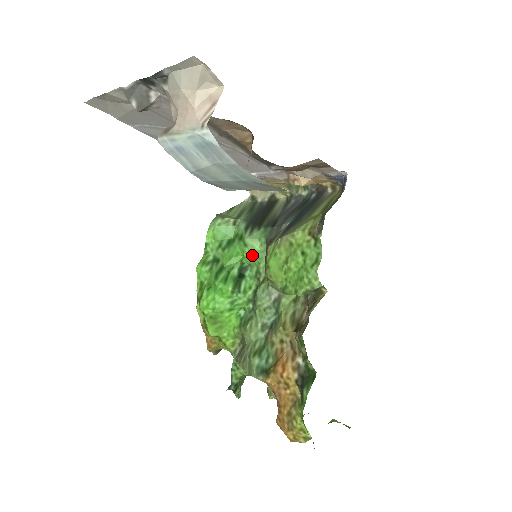
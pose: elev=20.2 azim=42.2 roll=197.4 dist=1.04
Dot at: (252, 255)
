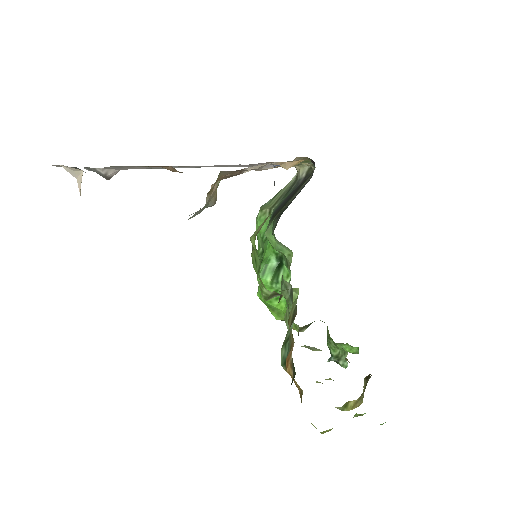
Dot at: (274, 247)
